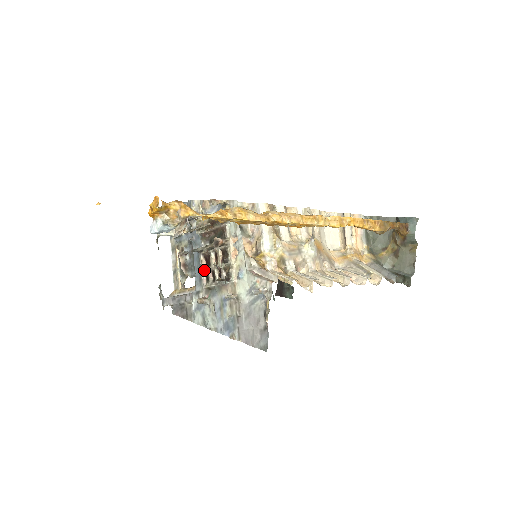
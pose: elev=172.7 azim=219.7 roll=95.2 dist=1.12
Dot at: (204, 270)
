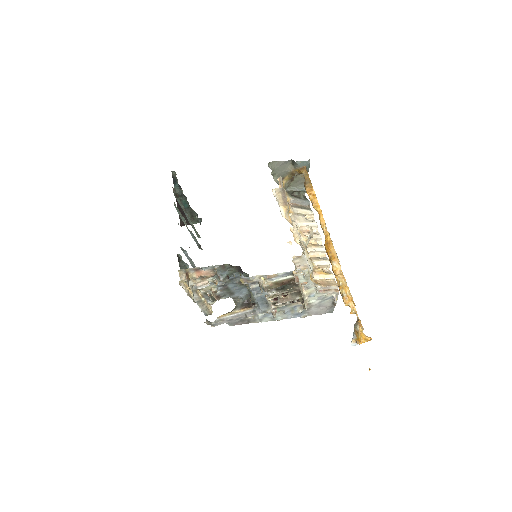
Dot at: (273, 303)
